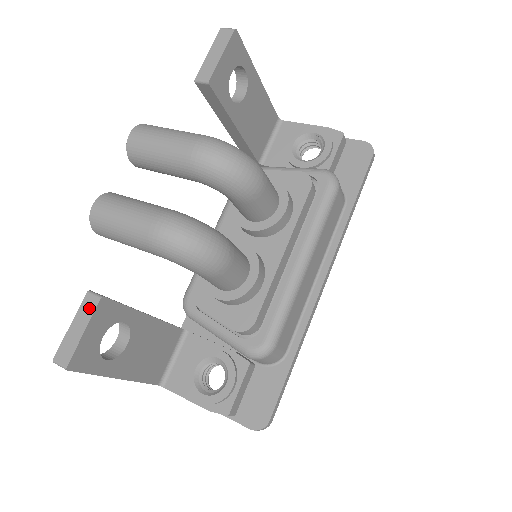
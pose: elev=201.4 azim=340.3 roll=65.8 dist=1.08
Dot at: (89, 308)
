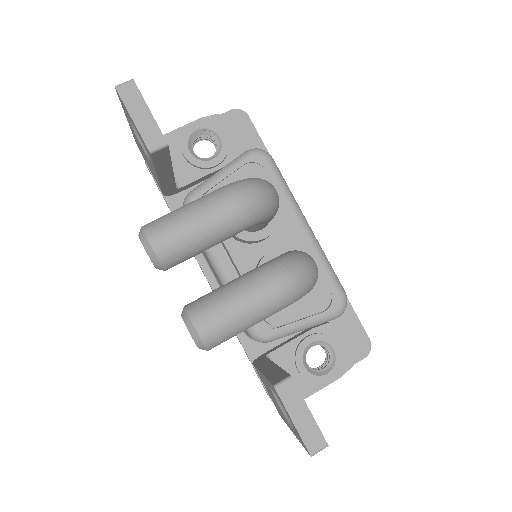
Dot at: (292, 394)
